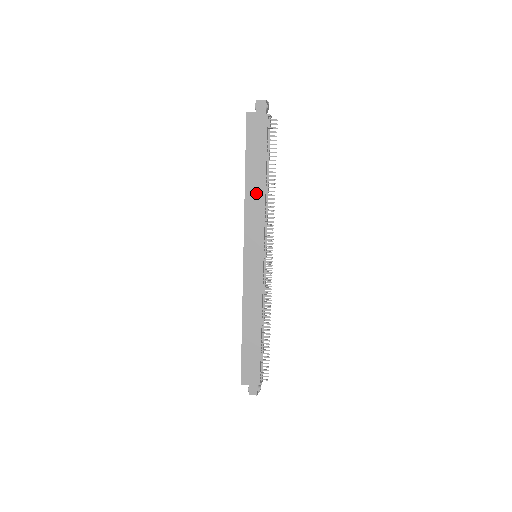
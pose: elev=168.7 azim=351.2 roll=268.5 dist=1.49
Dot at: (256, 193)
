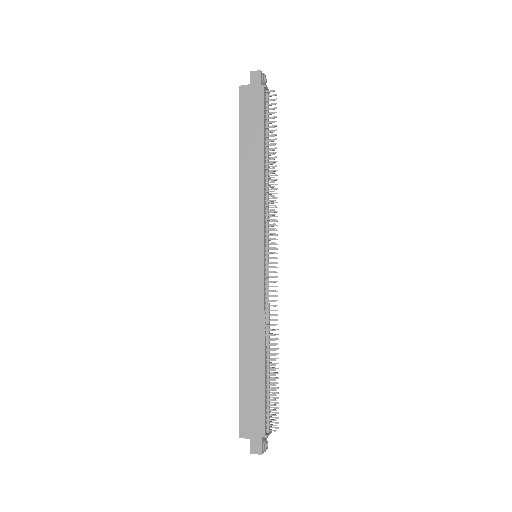
Dot at: (253, 175)
